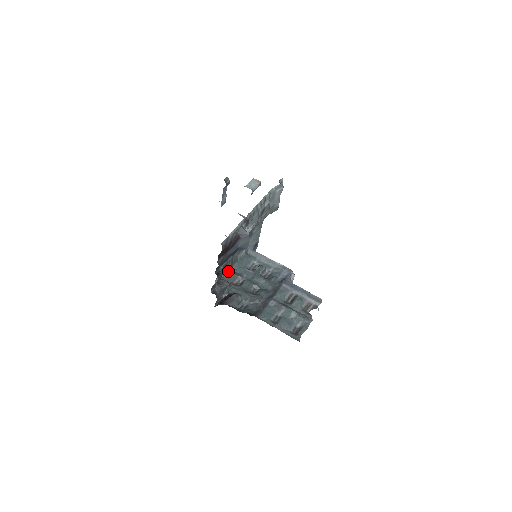
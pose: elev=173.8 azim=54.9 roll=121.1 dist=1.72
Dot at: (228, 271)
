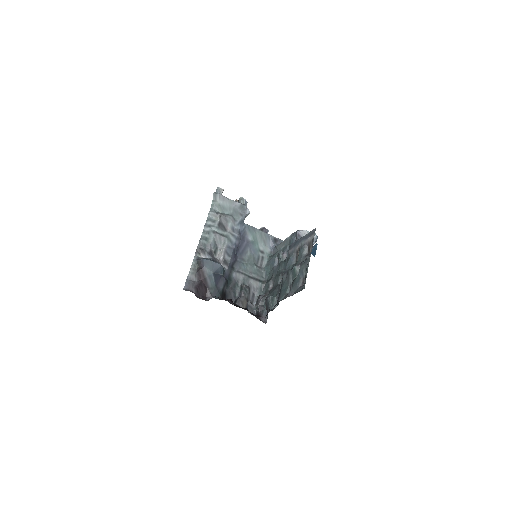
Dot at: (261, 286)
